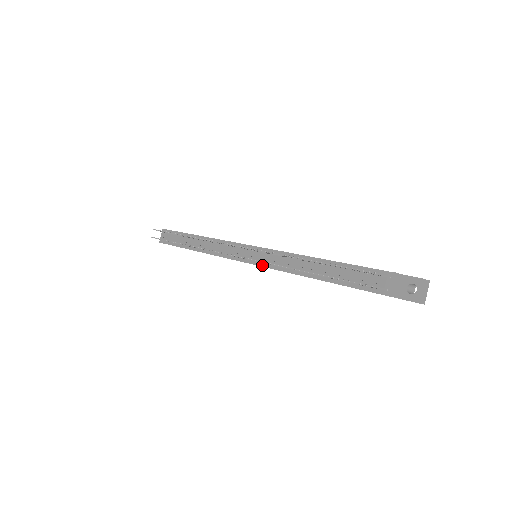
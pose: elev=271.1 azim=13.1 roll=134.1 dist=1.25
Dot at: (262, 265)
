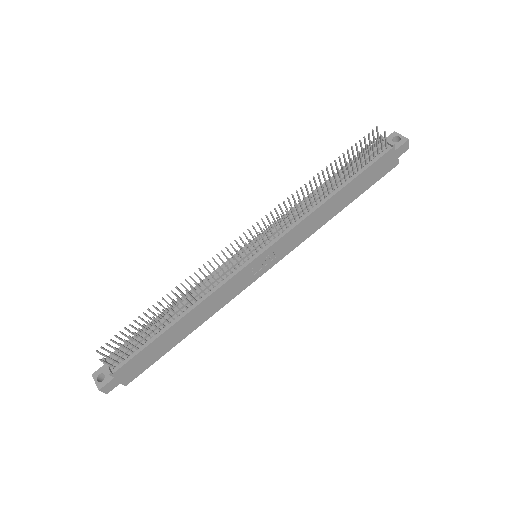
Dot at: (276, 240)
